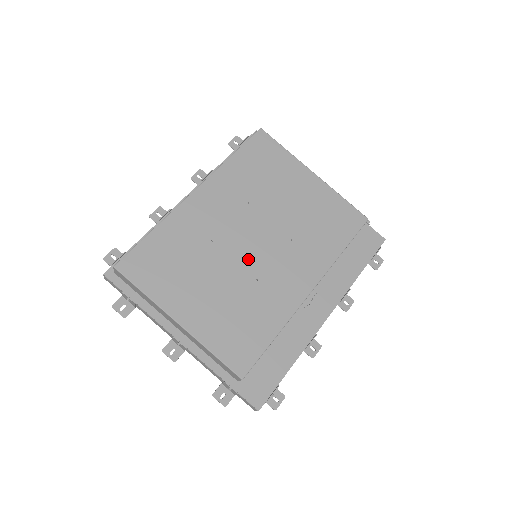
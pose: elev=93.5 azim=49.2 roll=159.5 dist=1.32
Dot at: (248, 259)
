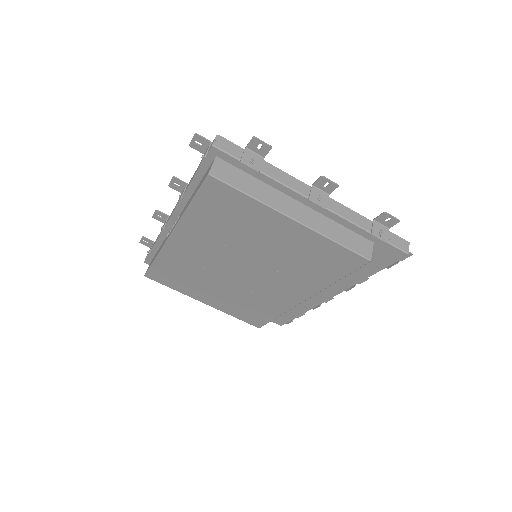
Dot at: (240, 280)
